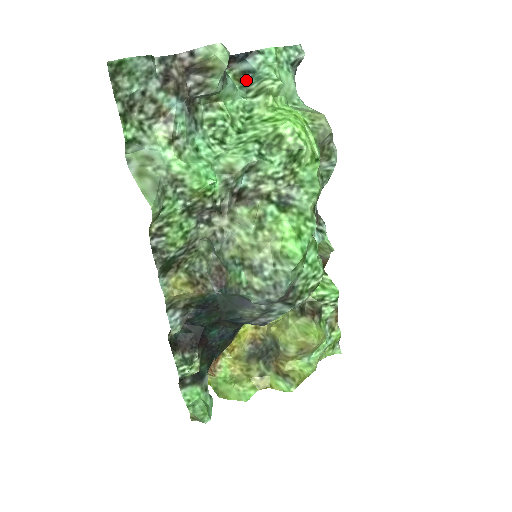
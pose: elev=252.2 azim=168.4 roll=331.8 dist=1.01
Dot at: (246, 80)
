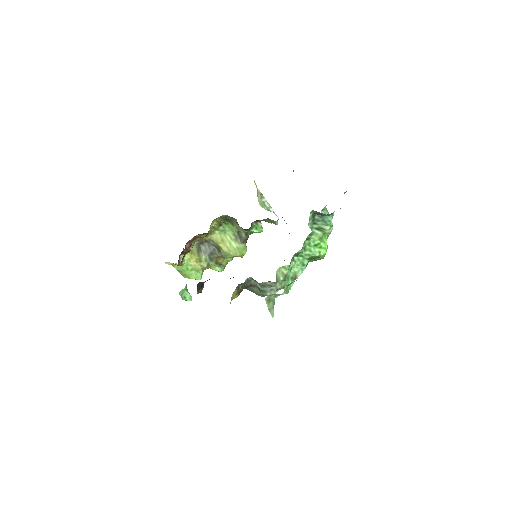
Dot at: (317, 216)
